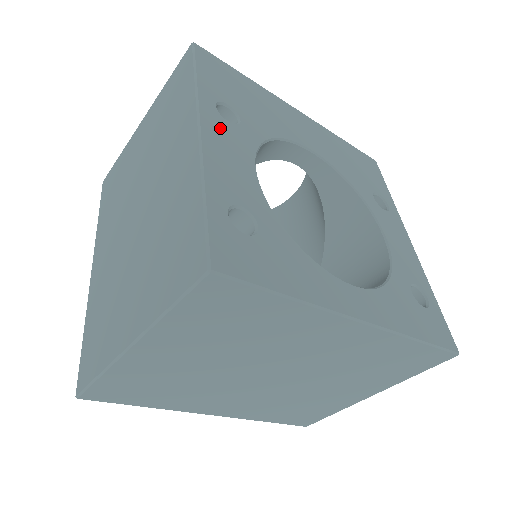
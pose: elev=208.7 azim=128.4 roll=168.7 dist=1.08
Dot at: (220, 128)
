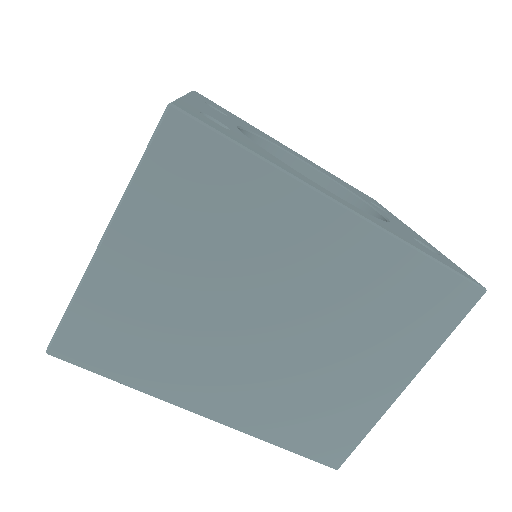
Dot at: (206, 105)
